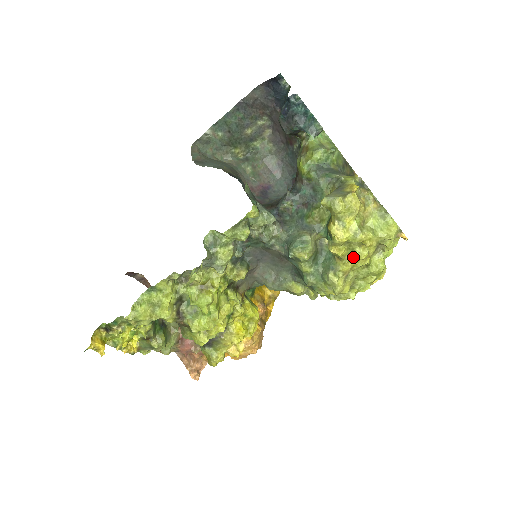
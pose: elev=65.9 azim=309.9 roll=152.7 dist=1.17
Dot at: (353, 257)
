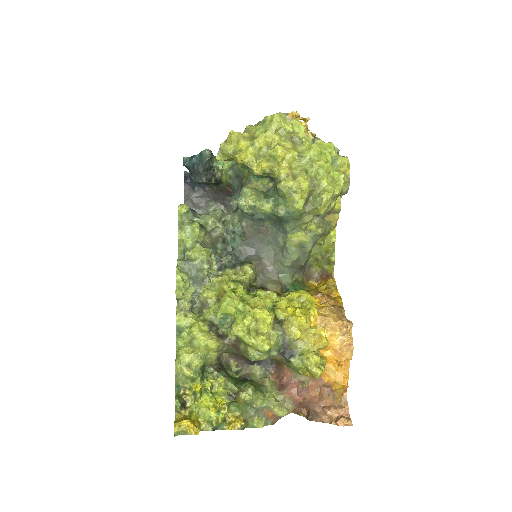
Dot at: (276, 160)
